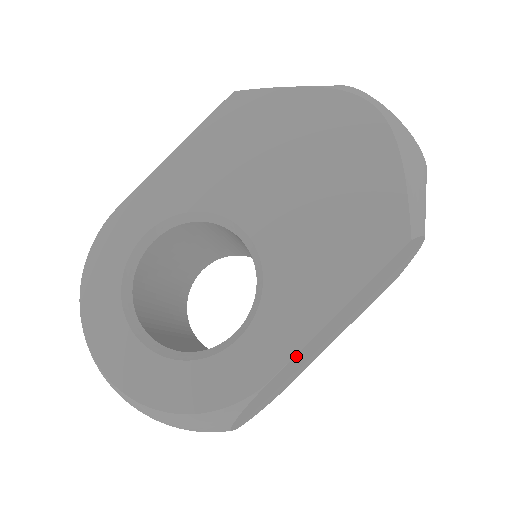
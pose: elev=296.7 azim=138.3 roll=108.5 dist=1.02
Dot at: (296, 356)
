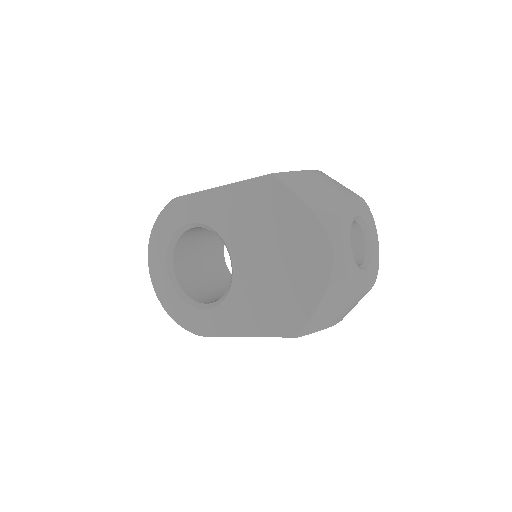
Dot at: occluded
